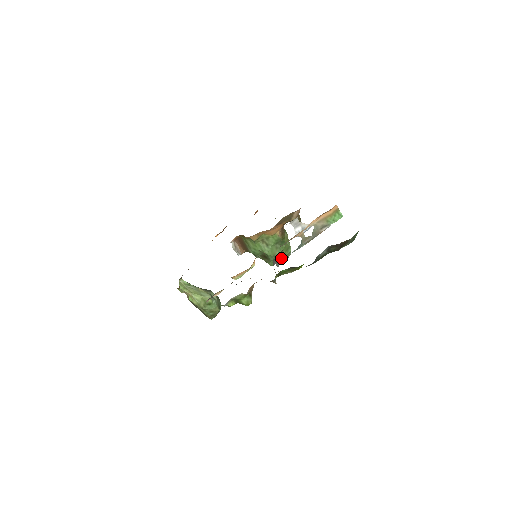
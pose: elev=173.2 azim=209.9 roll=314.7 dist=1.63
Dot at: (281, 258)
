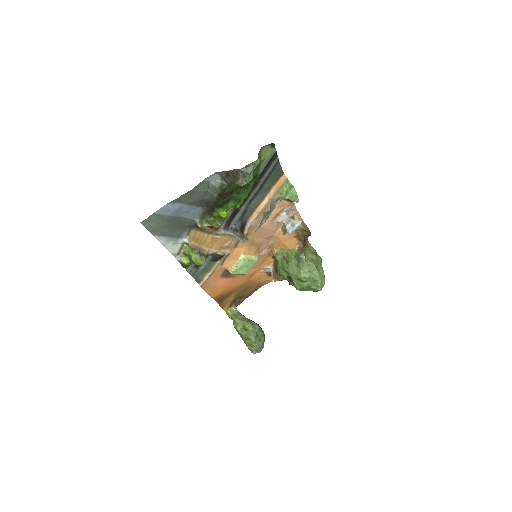
Dot at: (304, 279)
